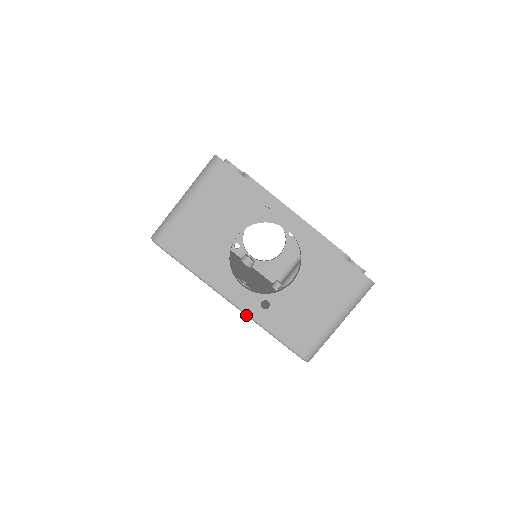
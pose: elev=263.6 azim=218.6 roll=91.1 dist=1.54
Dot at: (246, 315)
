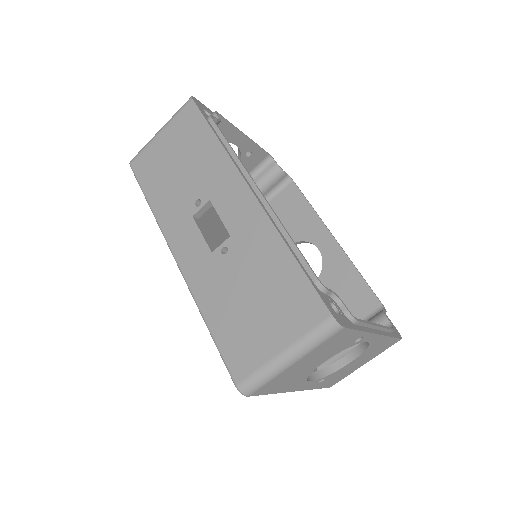
Dot at: (303, 390)
